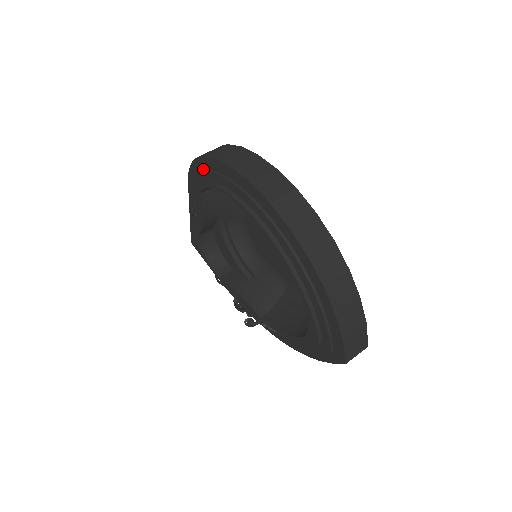
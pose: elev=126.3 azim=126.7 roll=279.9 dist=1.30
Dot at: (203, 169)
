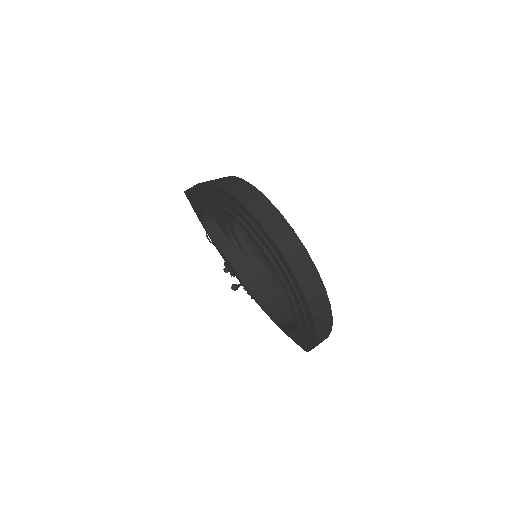
Dot at: (239, 207)
